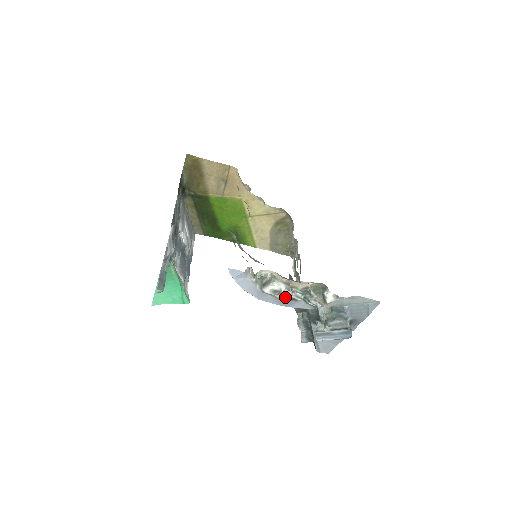
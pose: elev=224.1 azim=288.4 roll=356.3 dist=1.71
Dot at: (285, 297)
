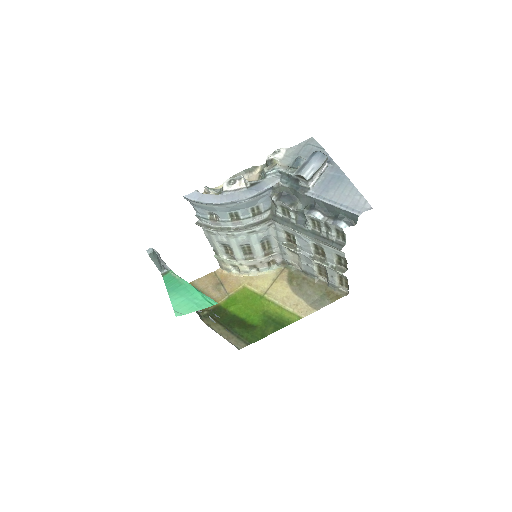
Dot at: (241, 179)
